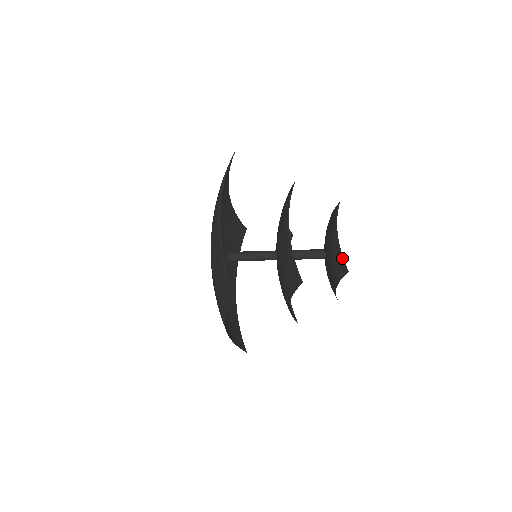
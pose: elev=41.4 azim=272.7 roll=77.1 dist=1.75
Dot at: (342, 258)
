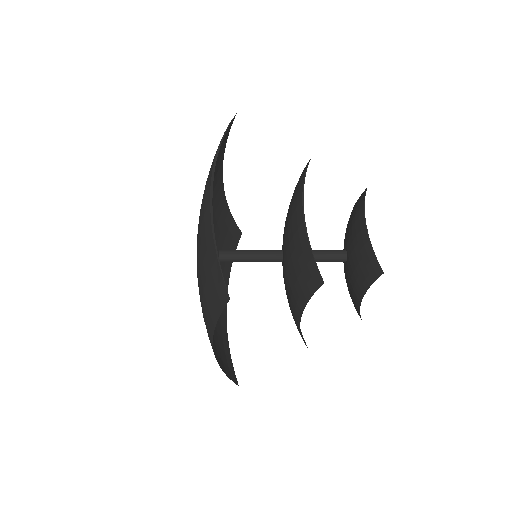
Dot at: (374, 255)
